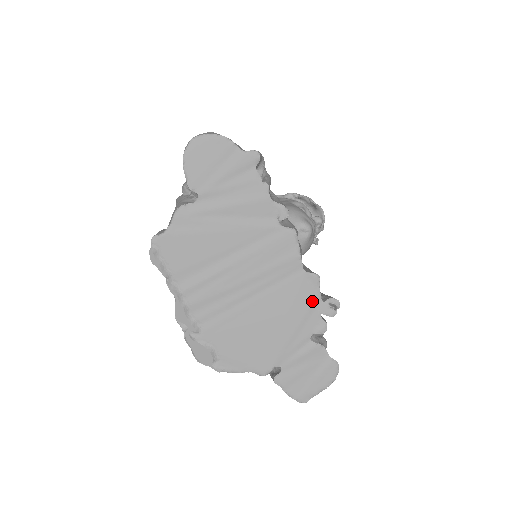
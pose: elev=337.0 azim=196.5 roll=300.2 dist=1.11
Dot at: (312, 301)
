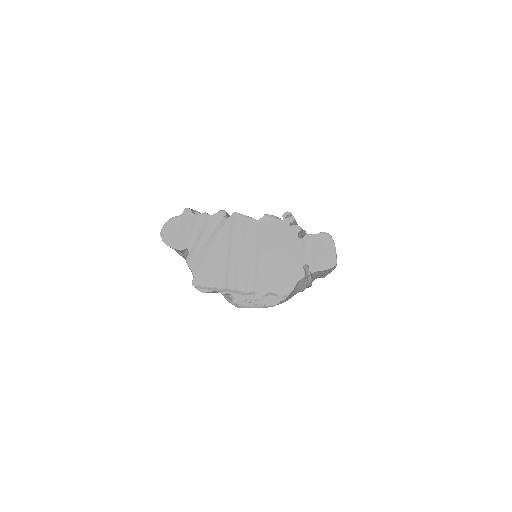
Dot at: (278, 225)
